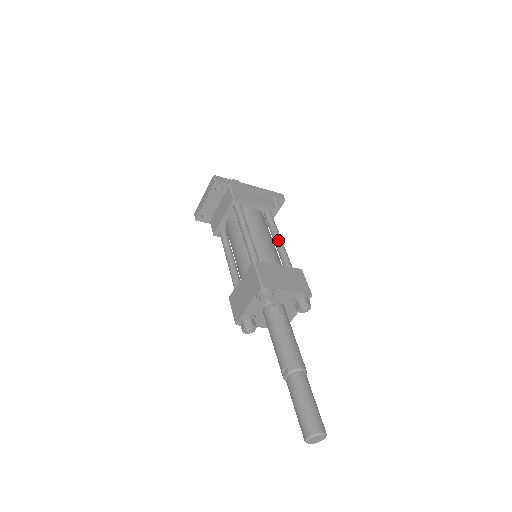
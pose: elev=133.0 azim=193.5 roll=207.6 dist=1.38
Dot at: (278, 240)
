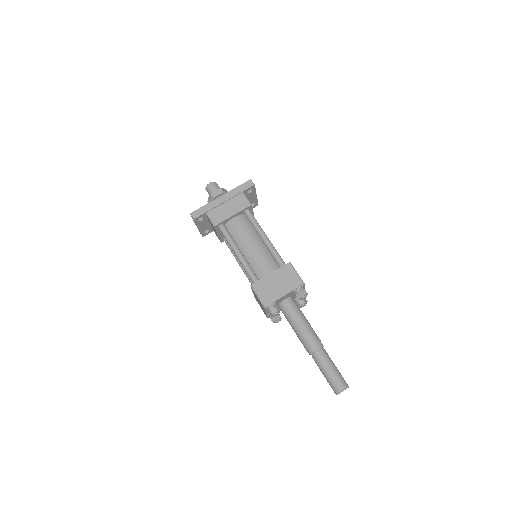
Dot at: (263, 240)
